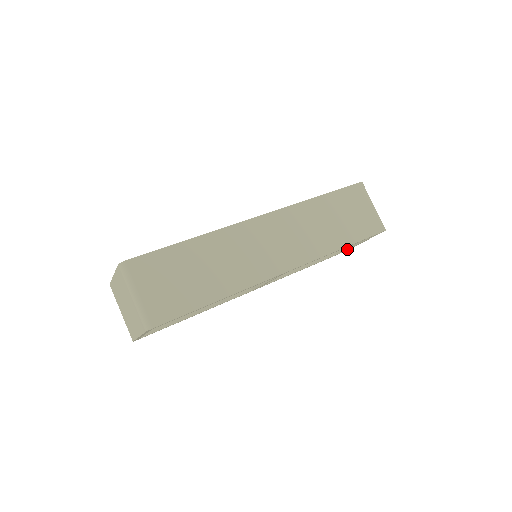
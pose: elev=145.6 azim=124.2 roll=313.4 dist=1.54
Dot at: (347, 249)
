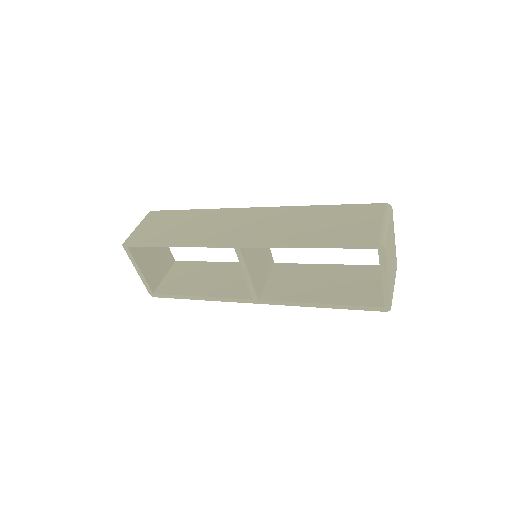
Dot at: (384, 300)
